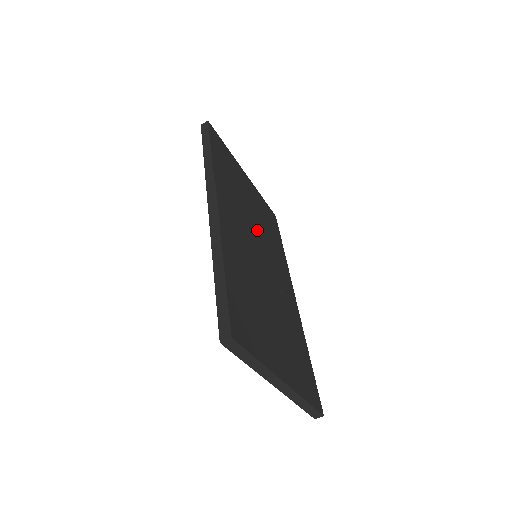
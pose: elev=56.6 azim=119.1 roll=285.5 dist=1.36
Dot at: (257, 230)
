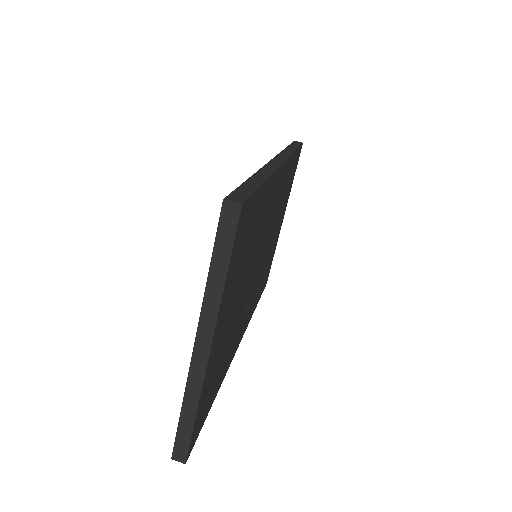
Dot at: (267, 248)
